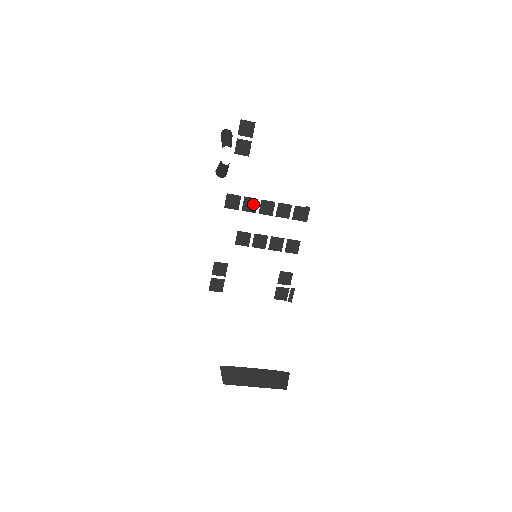
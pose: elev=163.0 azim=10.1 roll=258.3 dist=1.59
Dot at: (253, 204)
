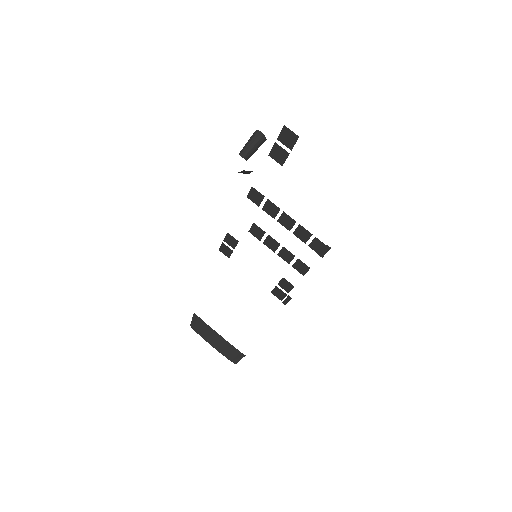
Dot at: (274, 210)
